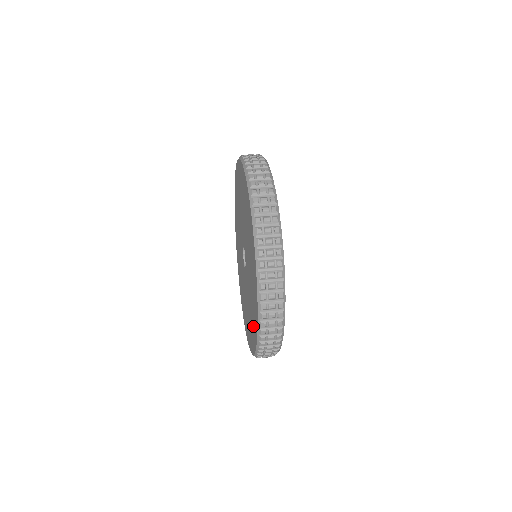
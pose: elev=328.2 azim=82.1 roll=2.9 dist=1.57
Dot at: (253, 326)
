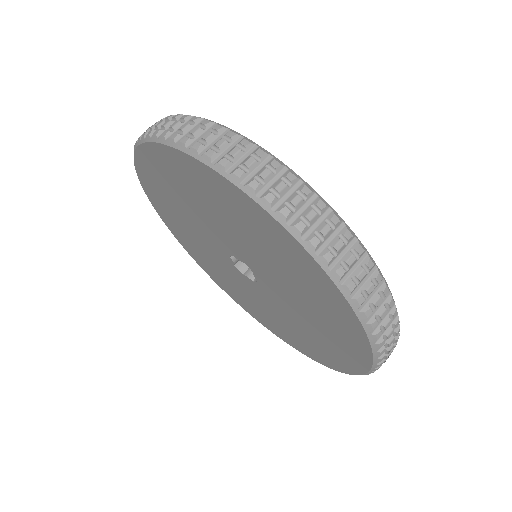
Dot at: (298, 342)
